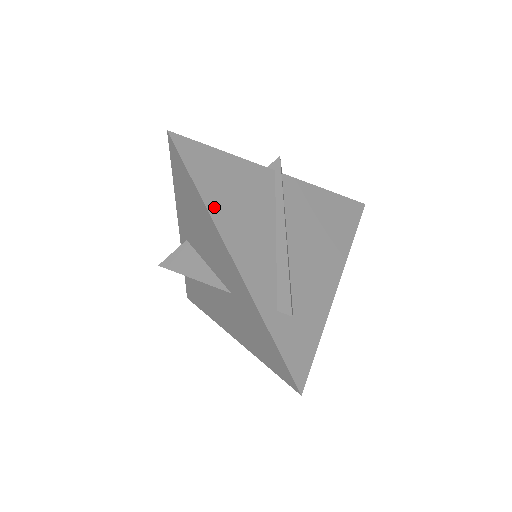
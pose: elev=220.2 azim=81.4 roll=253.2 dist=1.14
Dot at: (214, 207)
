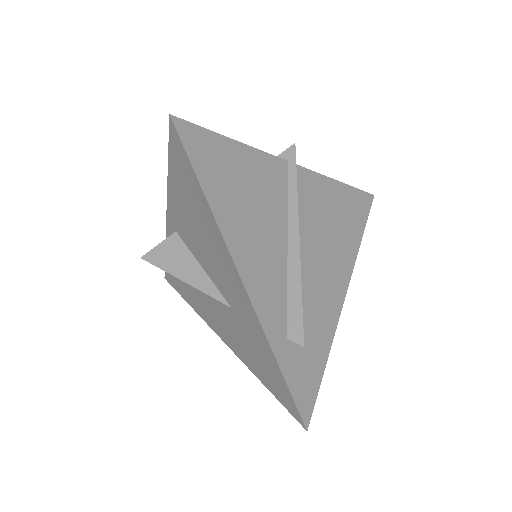
Dot at: (223, 217)
